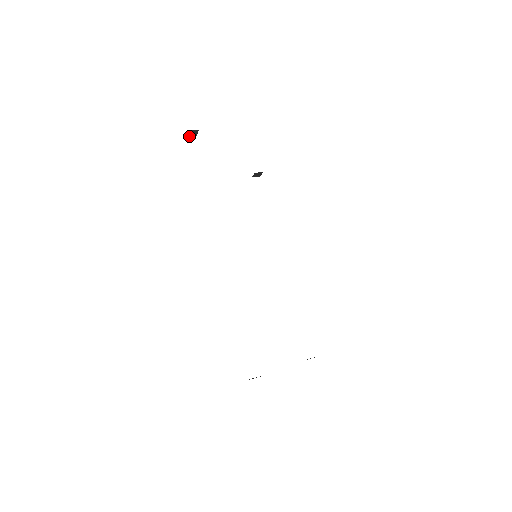
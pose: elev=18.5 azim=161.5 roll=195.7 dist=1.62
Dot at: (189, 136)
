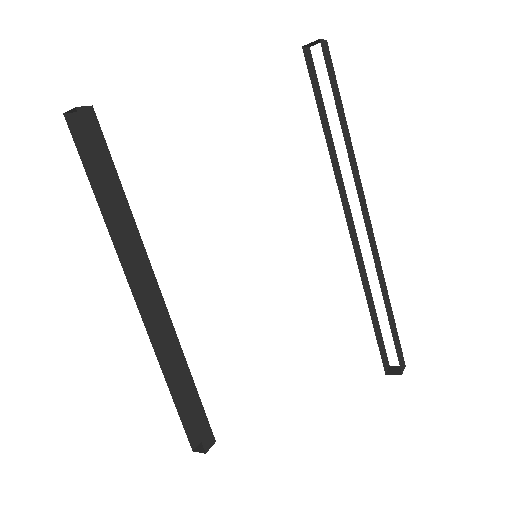
Dot at: occluded
